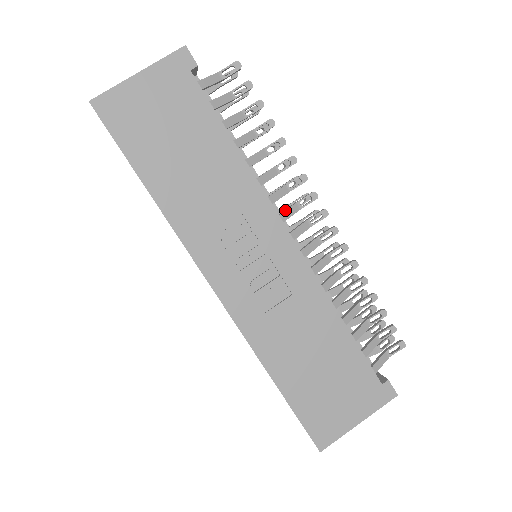
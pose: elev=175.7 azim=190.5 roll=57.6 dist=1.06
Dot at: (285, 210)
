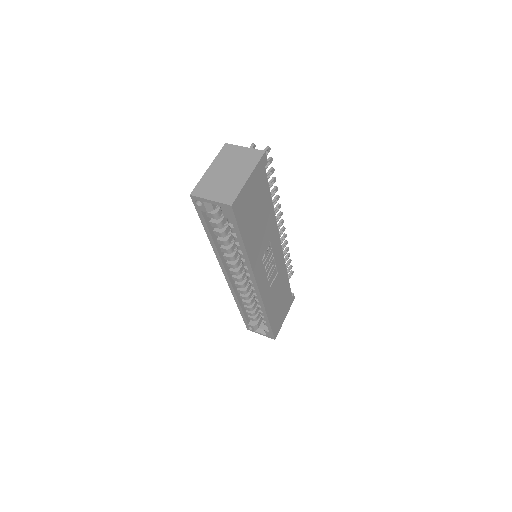
Dot at: occluded
